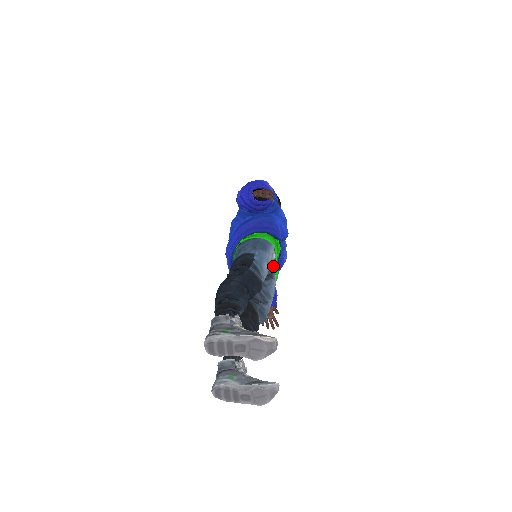
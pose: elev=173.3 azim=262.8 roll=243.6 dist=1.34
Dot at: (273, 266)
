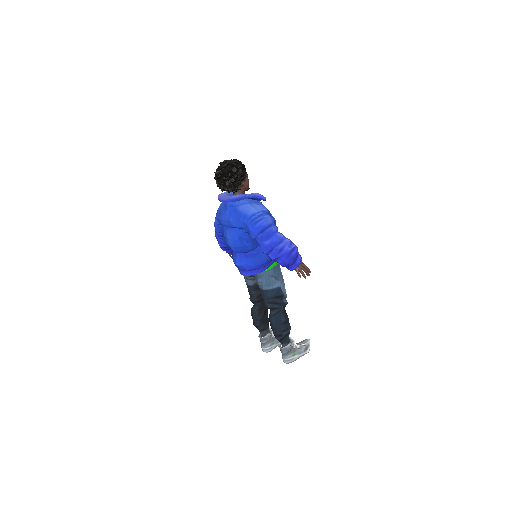
Dot at: occluded
